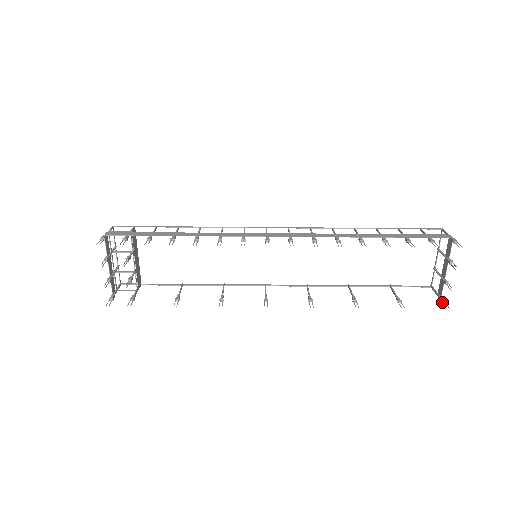
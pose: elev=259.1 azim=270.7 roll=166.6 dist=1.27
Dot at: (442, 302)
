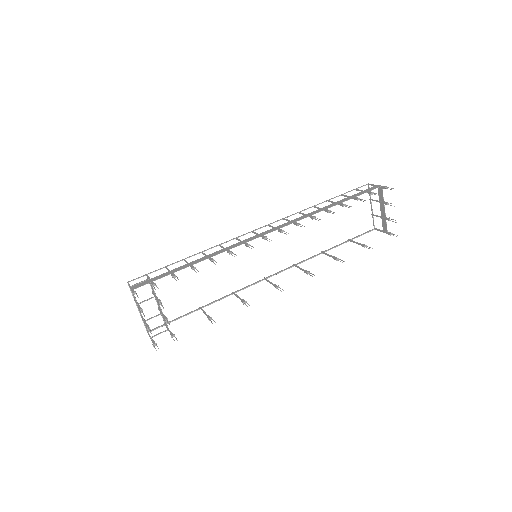
Dot at: (391, 234)
